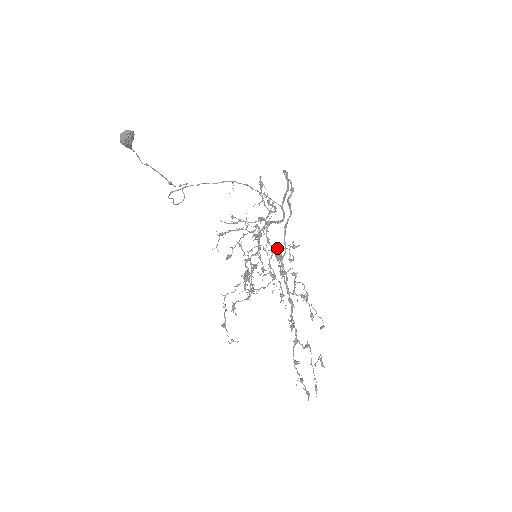
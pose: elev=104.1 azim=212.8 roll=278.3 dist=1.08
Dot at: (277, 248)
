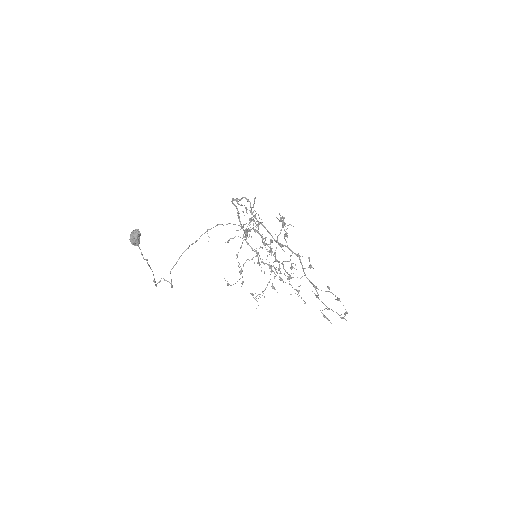
Dot at: occluded
